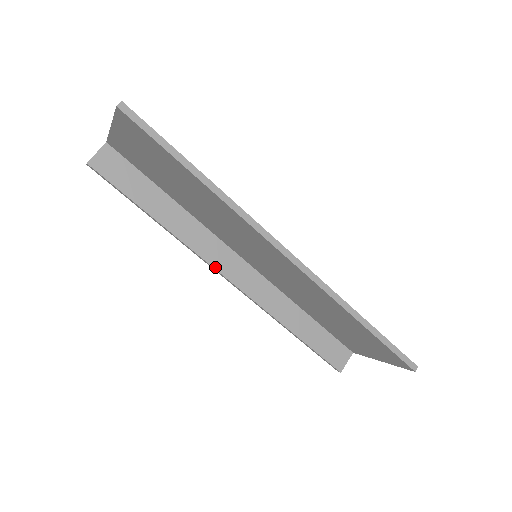
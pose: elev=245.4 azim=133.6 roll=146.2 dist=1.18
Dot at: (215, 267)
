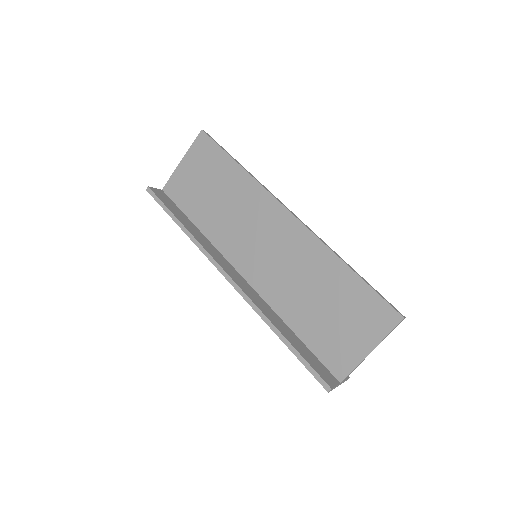
Dot at: (219, 264)
